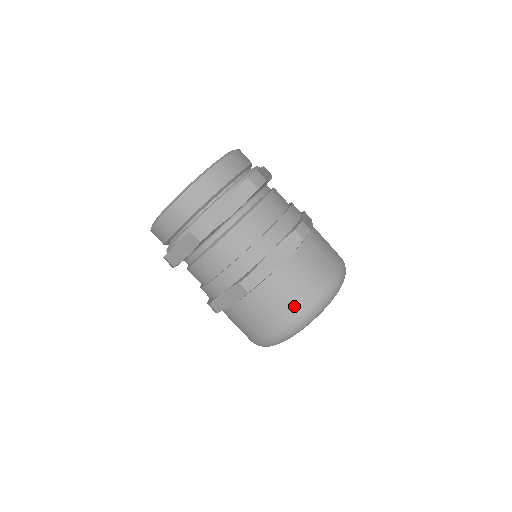
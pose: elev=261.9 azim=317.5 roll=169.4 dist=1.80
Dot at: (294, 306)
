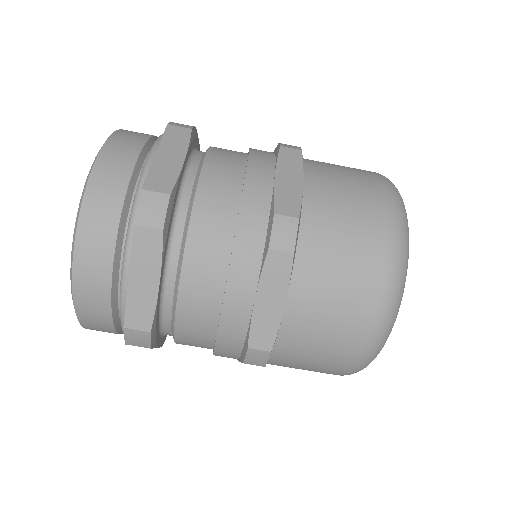
Dot at: (344, 348)
